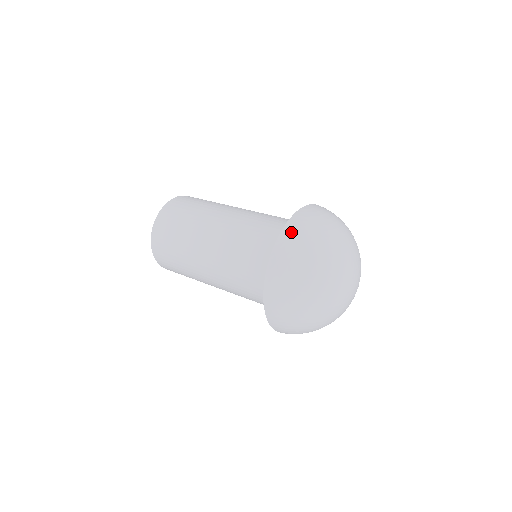
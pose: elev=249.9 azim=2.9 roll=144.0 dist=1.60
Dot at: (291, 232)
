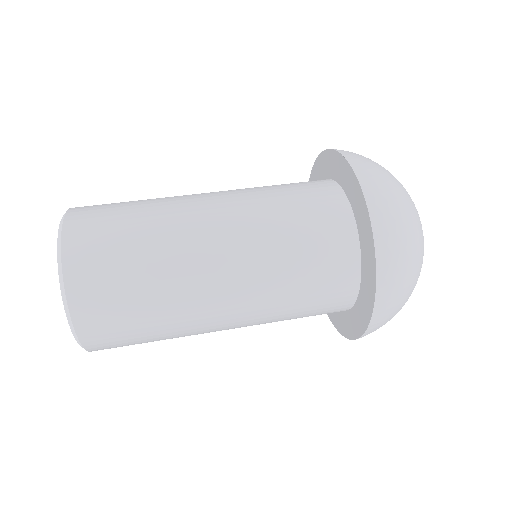
Dot at: (370, 179)
